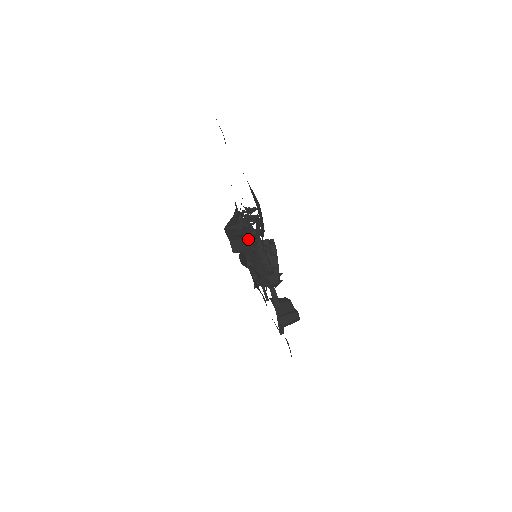
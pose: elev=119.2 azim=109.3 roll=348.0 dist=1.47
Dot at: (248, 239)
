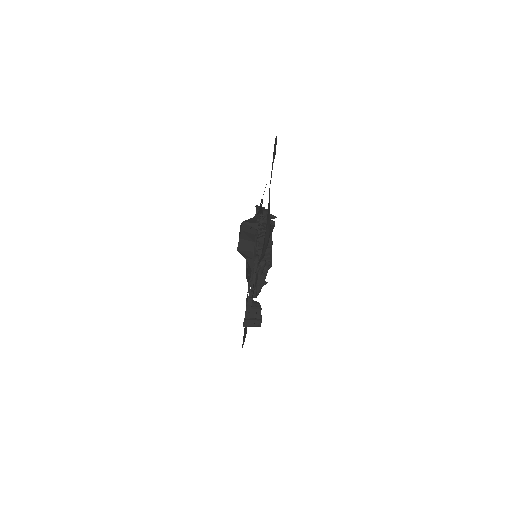
Dot at: (254, 245)
